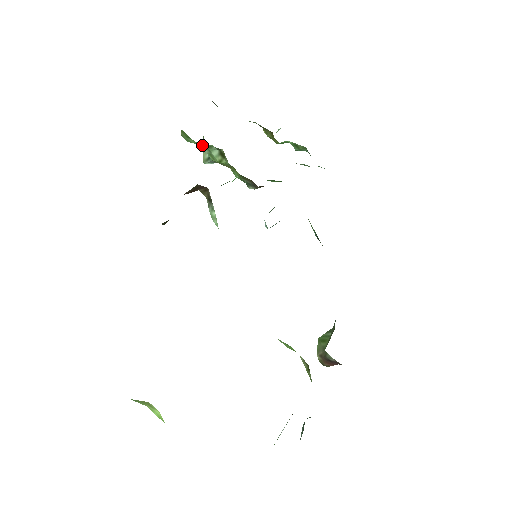
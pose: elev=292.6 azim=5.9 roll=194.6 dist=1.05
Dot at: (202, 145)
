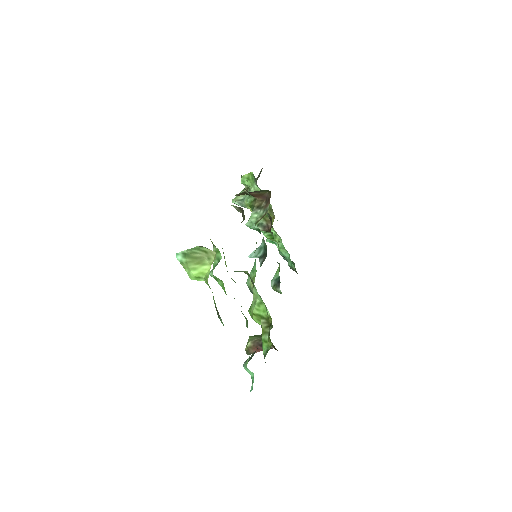
Dot at: (256, 187)
